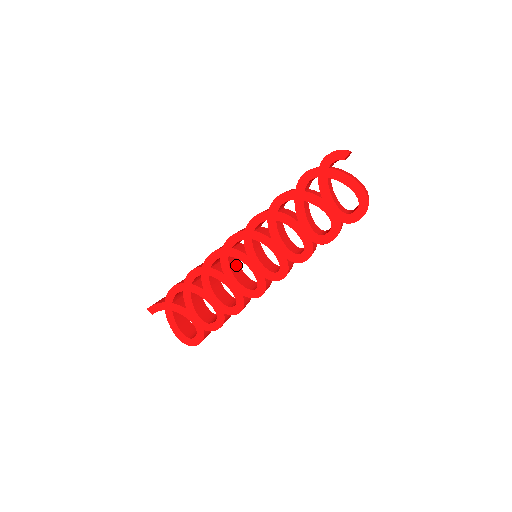
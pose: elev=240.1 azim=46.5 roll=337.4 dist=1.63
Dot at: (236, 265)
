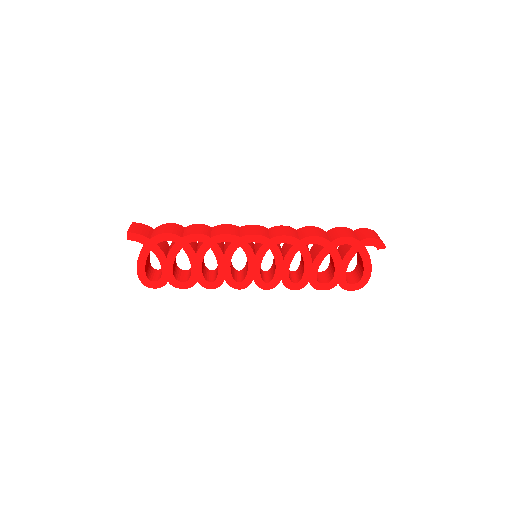
Dot at: occluded
